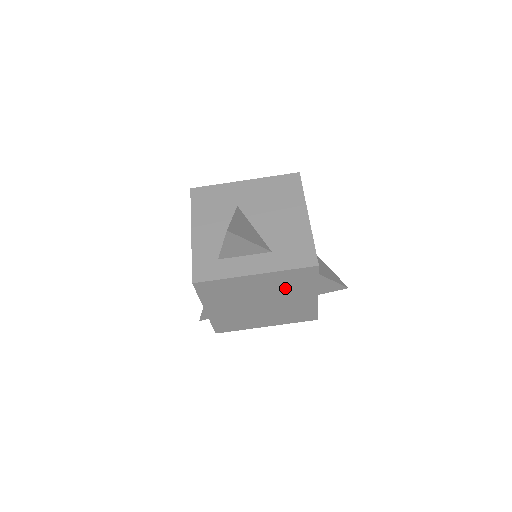
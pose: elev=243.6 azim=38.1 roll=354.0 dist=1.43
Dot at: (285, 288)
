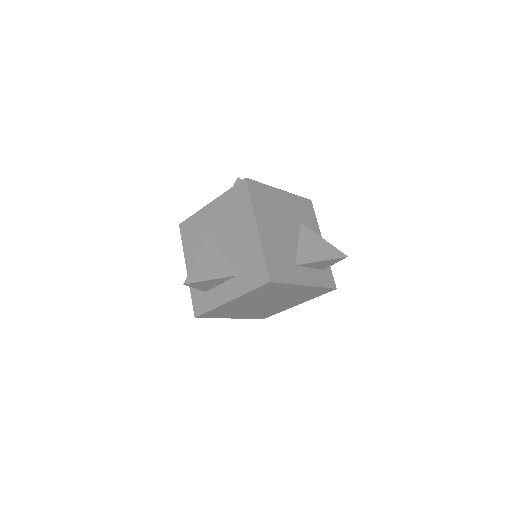
Dot at: (269, 294)
